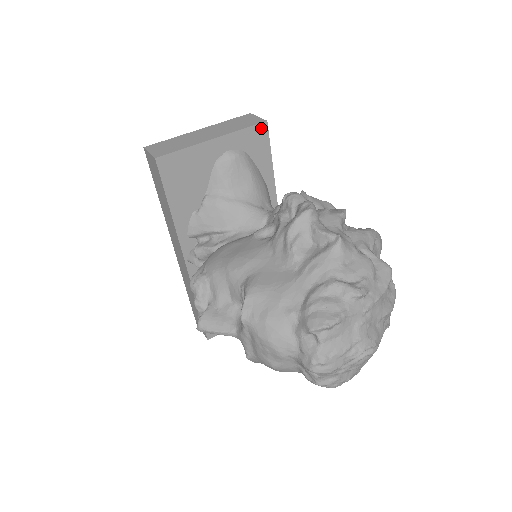
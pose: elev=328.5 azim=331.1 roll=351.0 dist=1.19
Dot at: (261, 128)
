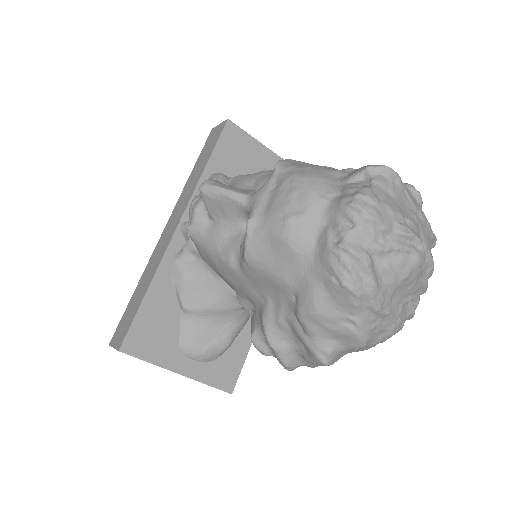
Dot at: occluded
